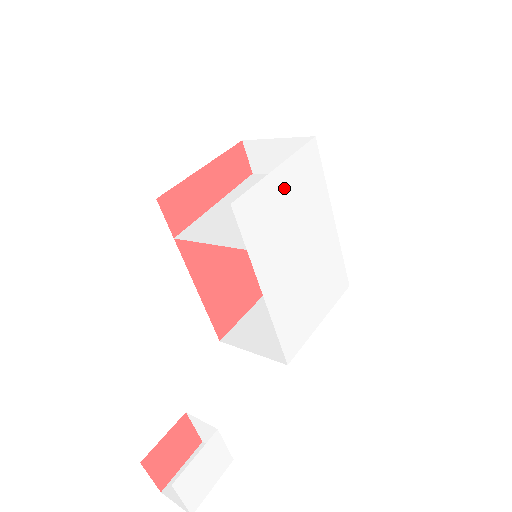
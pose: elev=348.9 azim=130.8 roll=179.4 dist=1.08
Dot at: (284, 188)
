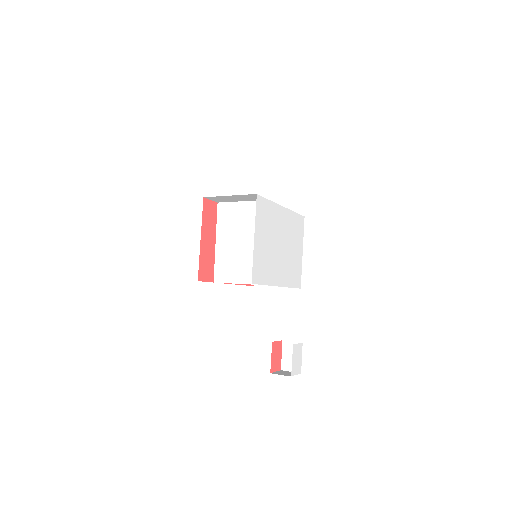
Dot at: (261, 240)
